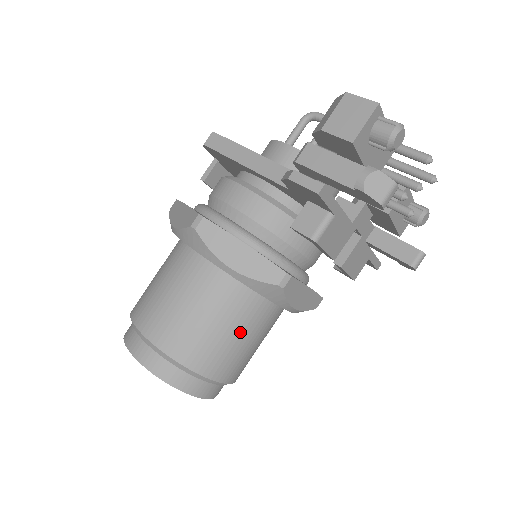
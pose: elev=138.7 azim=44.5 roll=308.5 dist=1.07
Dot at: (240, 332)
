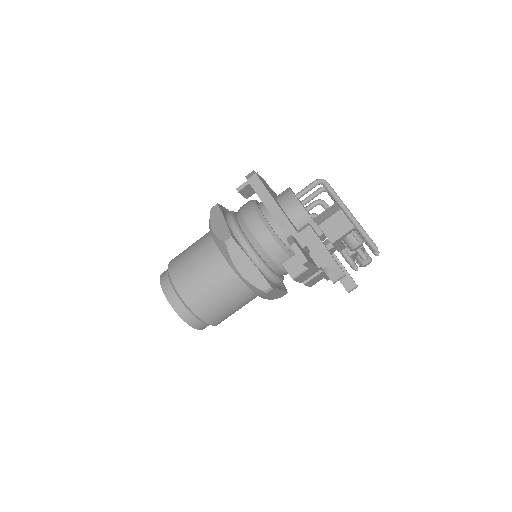
Dot at: (233, 304)
